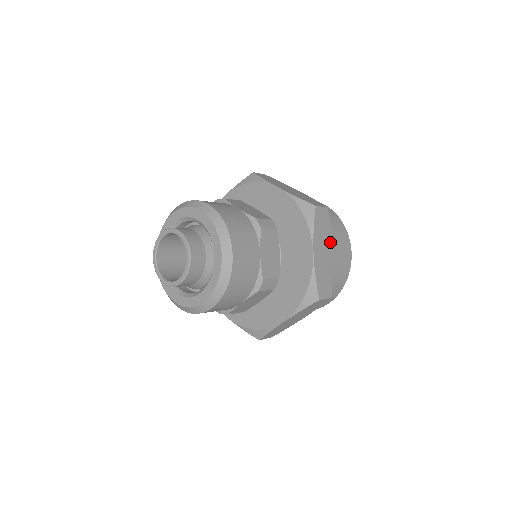
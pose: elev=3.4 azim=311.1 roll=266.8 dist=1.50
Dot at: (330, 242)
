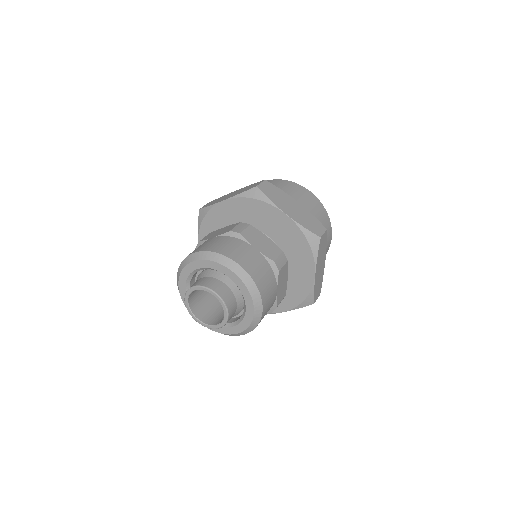
Dot at: (325, 255)
